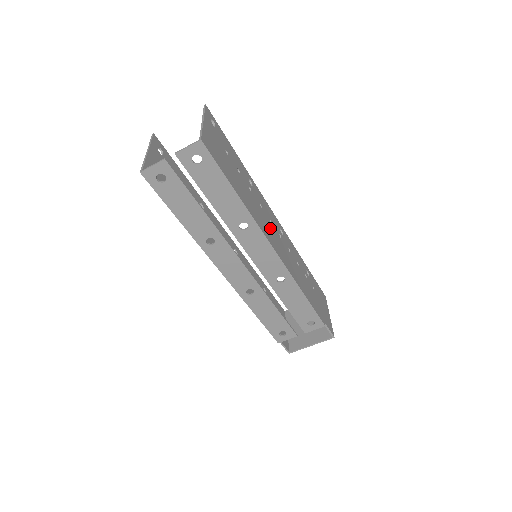
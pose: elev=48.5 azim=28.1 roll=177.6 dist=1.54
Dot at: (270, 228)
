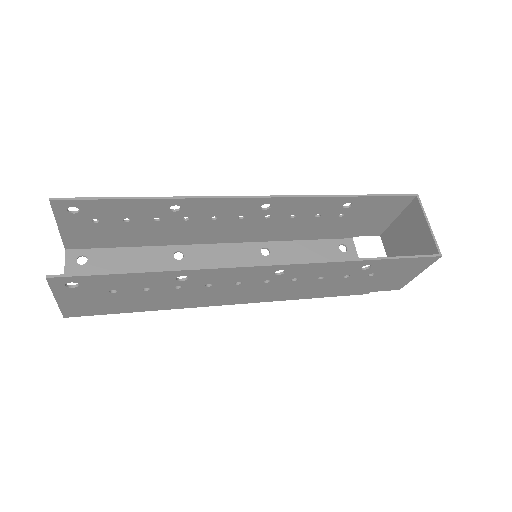
Dot at: (230, 291)
